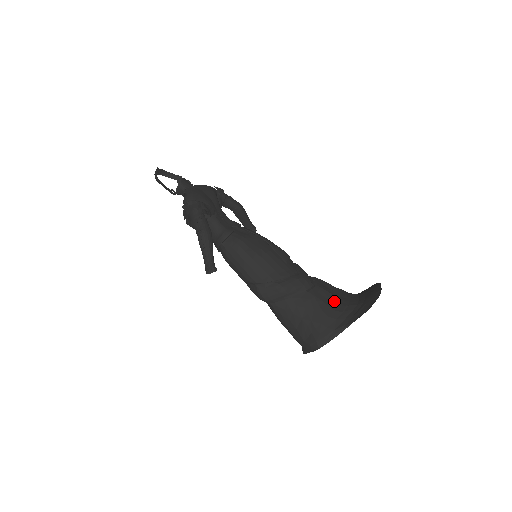
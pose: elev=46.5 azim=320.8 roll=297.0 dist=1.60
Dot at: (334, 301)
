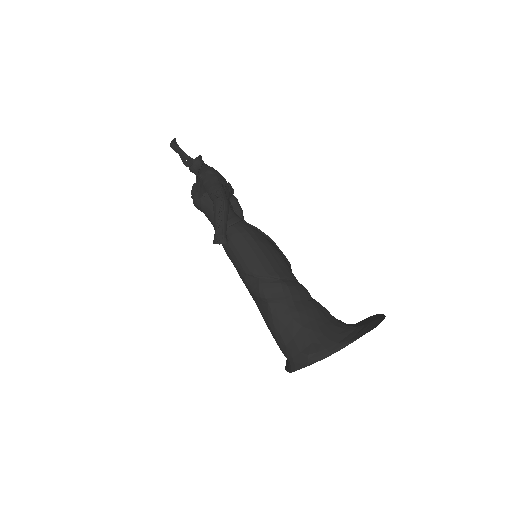
Dot at: (333, 319)
